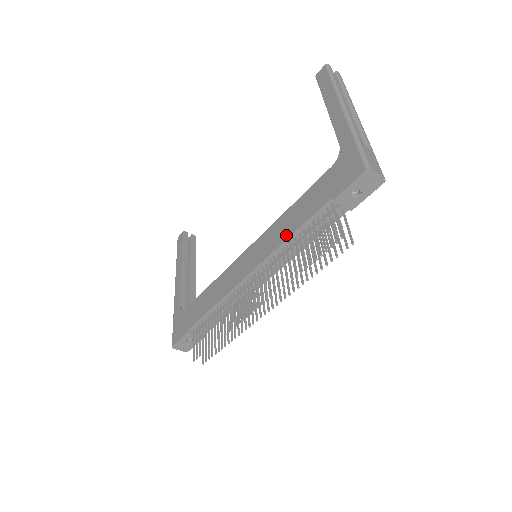
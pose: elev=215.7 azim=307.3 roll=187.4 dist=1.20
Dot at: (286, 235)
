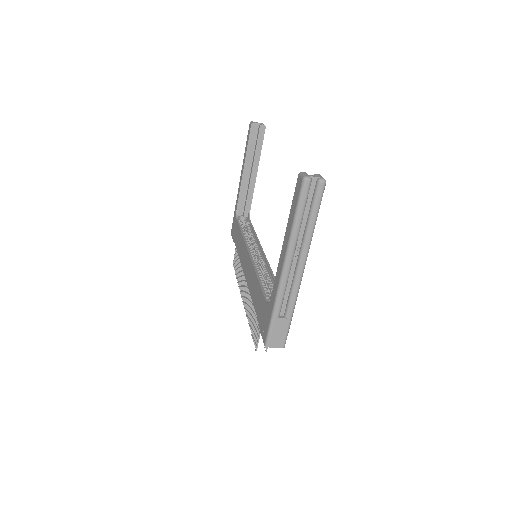
Dot at: (251, 293)
